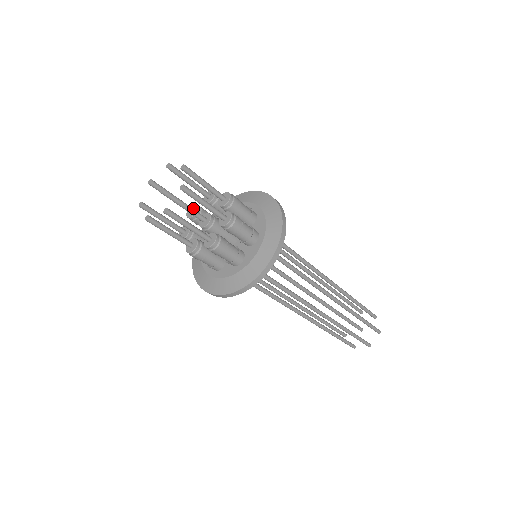
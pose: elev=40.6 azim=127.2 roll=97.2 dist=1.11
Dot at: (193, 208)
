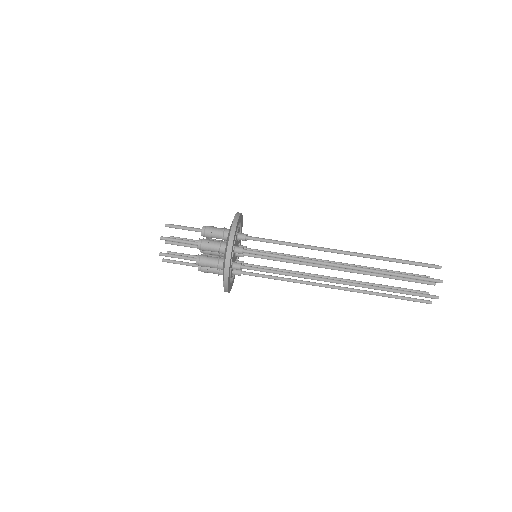
Dot at: occluded
